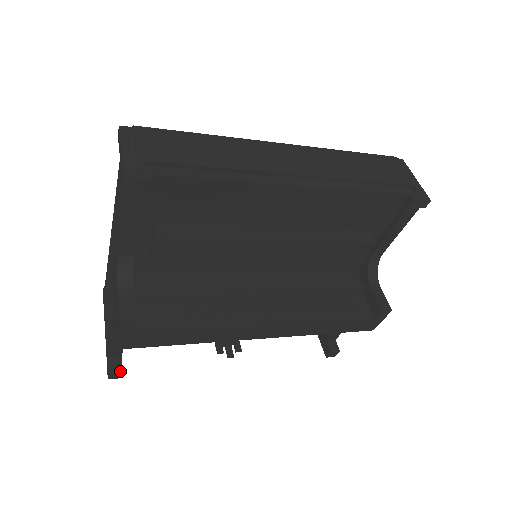
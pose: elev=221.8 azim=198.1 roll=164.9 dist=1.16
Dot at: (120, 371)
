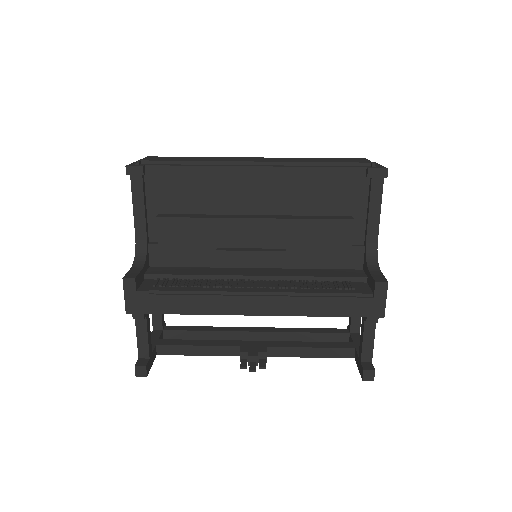
Dot at: (144, 365)
